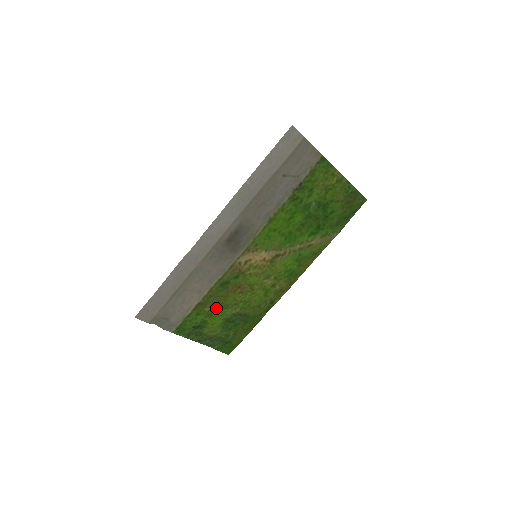
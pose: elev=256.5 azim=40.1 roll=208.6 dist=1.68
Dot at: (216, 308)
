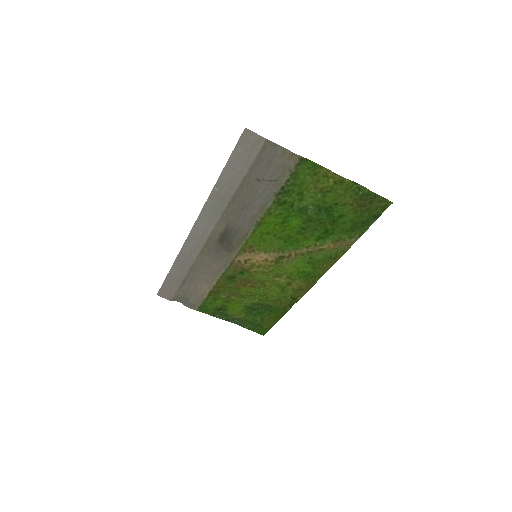
Dot at: (232, 296)
